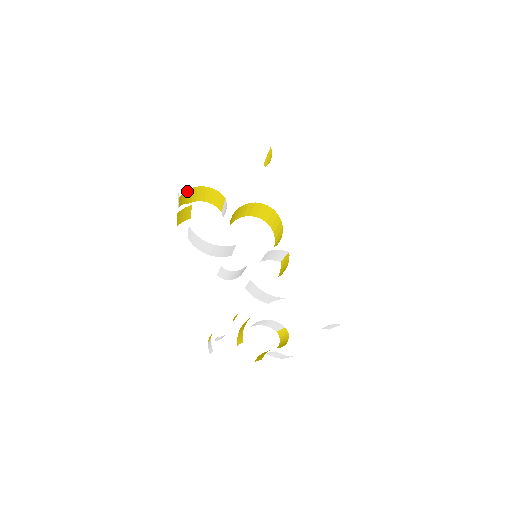
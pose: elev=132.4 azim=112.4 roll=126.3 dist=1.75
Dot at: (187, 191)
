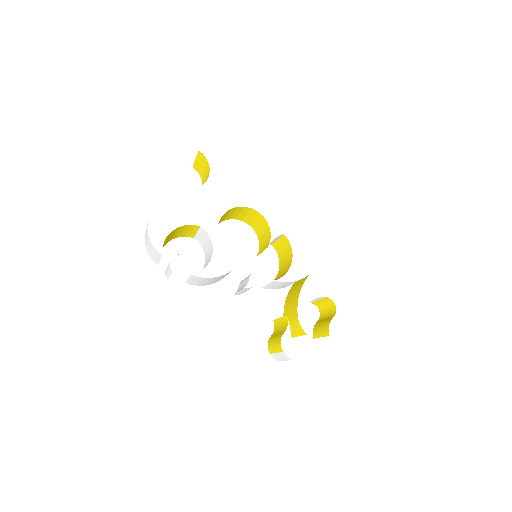
Dot at: (162, 245)
